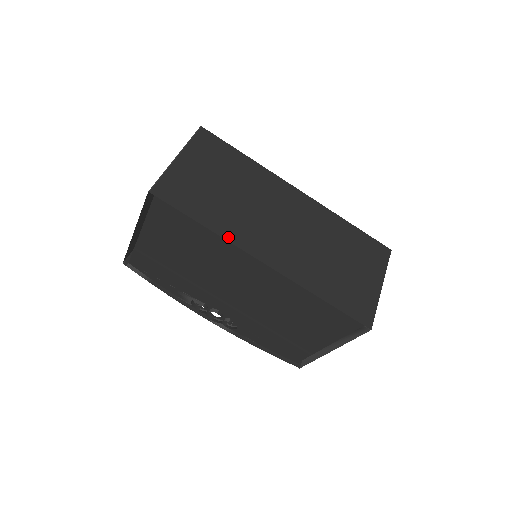
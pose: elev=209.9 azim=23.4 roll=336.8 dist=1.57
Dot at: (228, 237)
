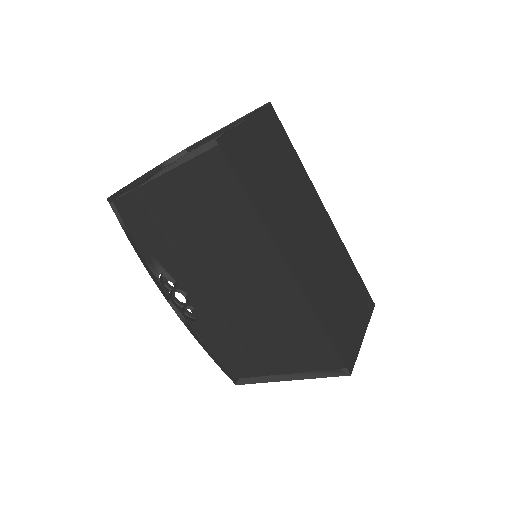
Dot at: (269, 227)
